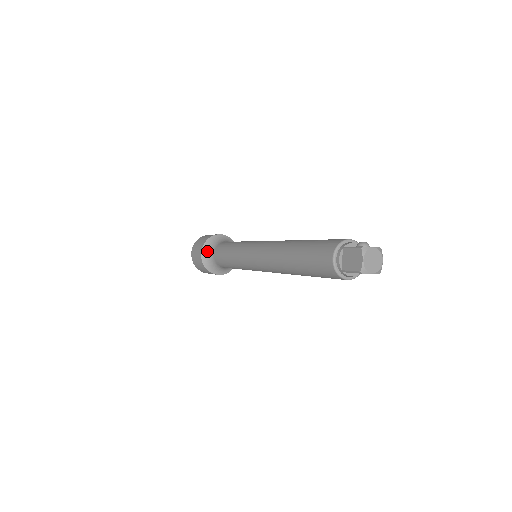
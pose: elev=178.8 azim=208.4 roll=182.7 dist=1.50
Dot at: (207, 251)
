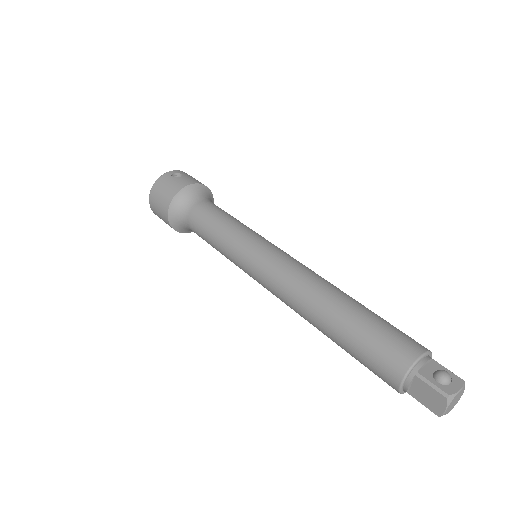
Dot at: (176, 214)
